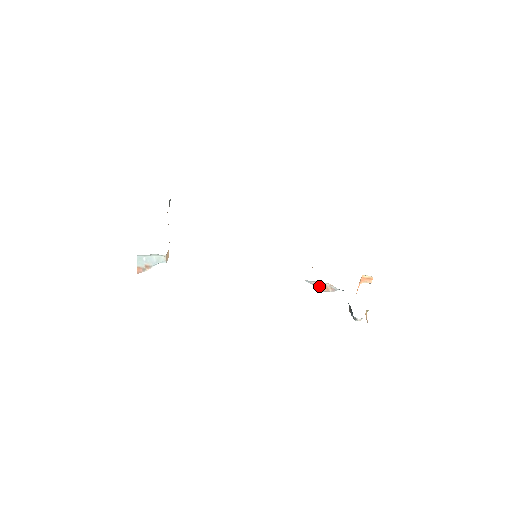
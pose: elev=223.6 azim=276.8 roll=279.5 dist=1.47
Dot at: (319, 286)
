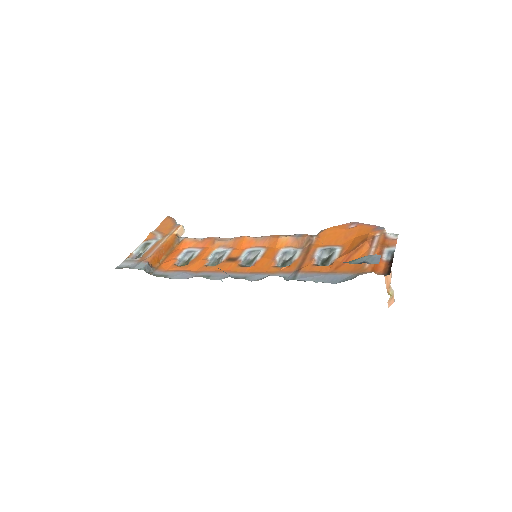
Dot at: occluded
